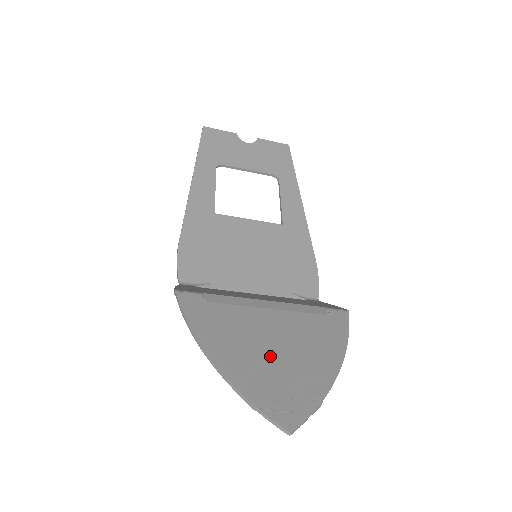
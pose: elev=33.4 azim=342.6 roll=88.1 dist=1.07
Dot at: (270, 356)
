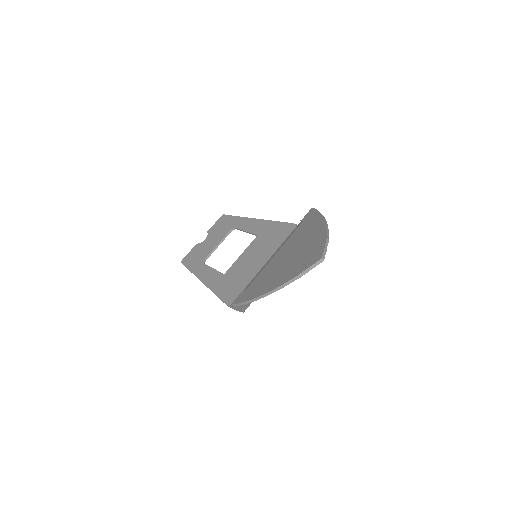
Dot at: (290, 260)
